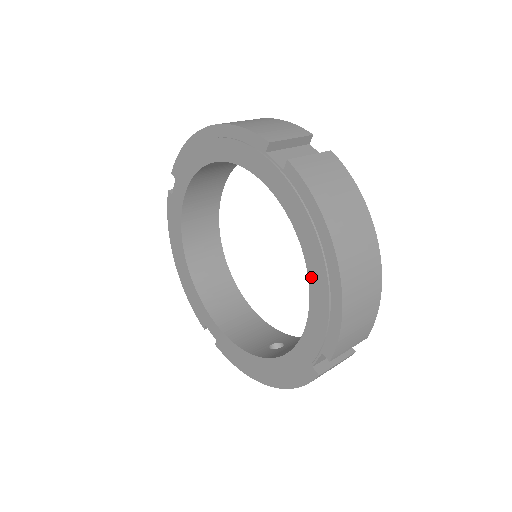
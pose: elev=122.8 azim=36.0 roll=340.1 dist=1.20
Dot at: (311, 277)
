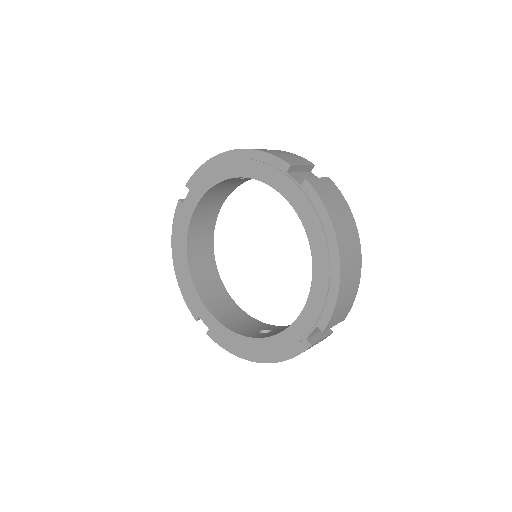
Dot at: (315, 266)
